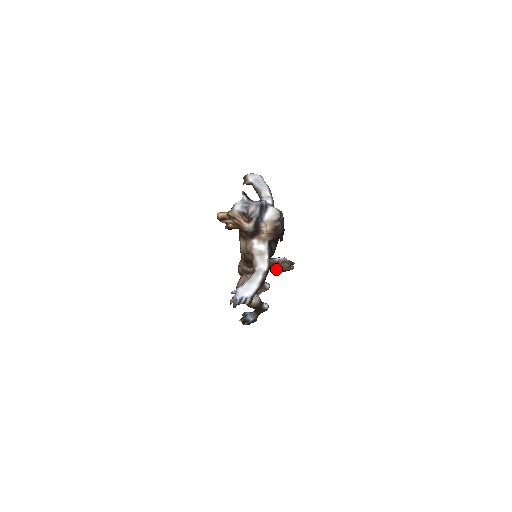
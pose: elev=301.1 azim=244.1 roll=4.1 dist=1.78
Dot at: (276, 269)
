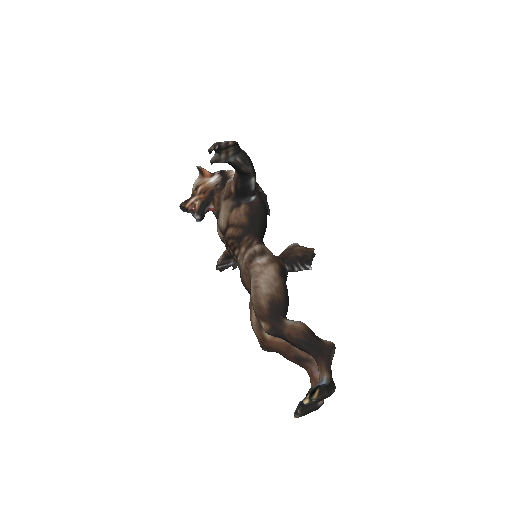
Dot at: (291, 255)
